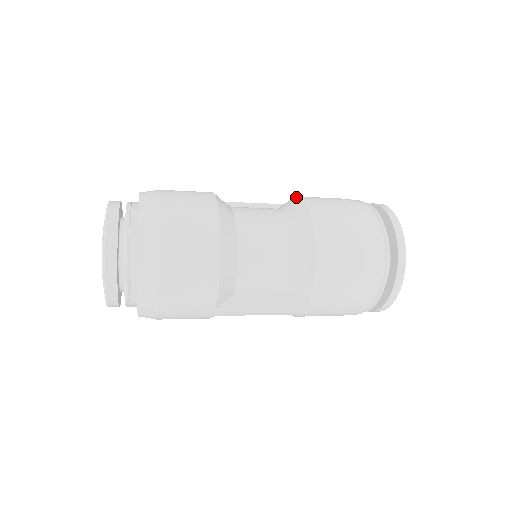
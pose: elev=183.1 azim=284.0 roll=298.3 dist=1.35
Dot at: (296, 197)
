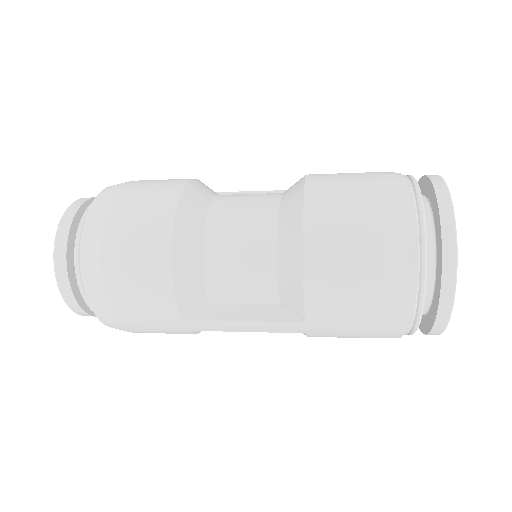
Dot at: occluded
